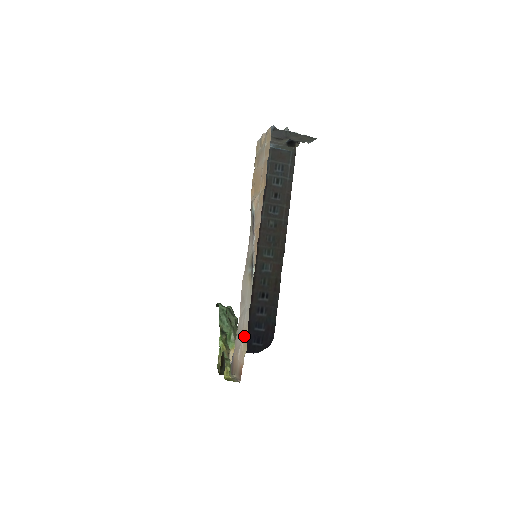
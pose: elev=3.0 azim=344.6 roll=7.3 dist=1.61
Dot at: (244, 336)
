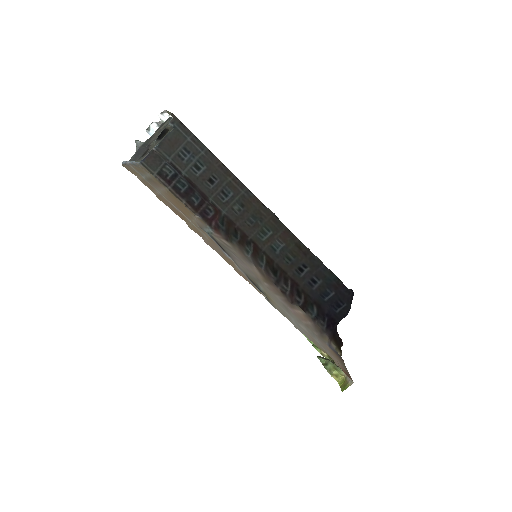
Dot at: occluded
